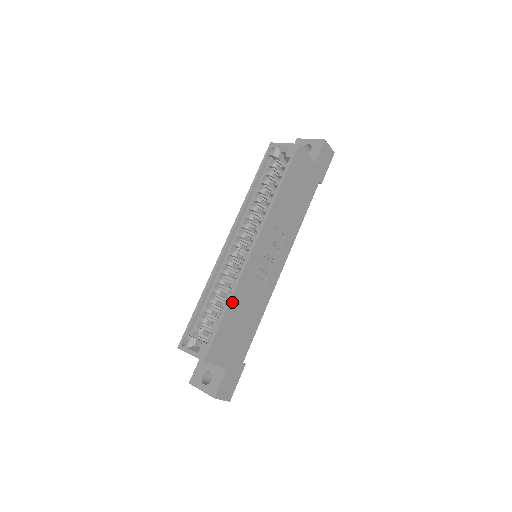
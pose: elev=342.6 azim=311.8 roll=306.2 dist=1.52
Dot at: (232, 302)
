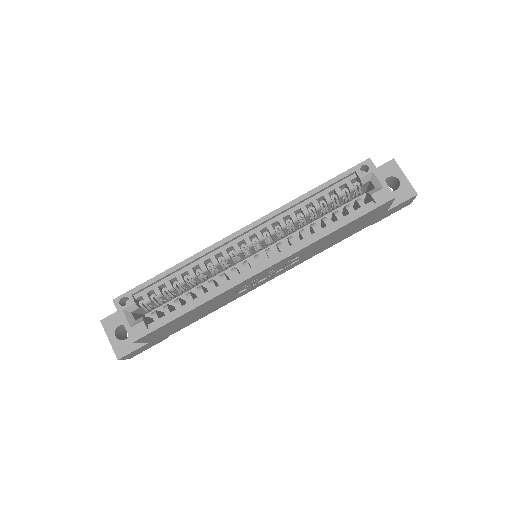
Dot at: (201, 305)
